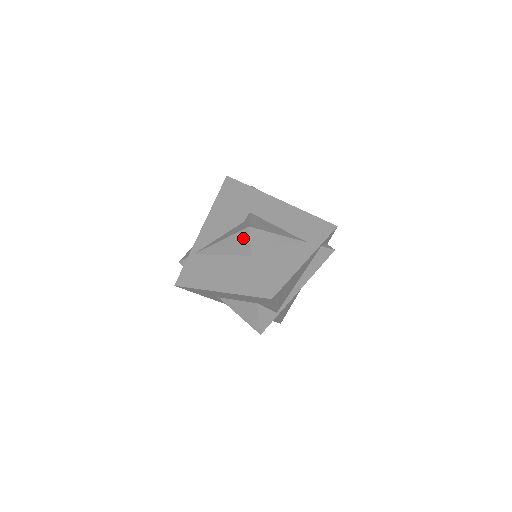
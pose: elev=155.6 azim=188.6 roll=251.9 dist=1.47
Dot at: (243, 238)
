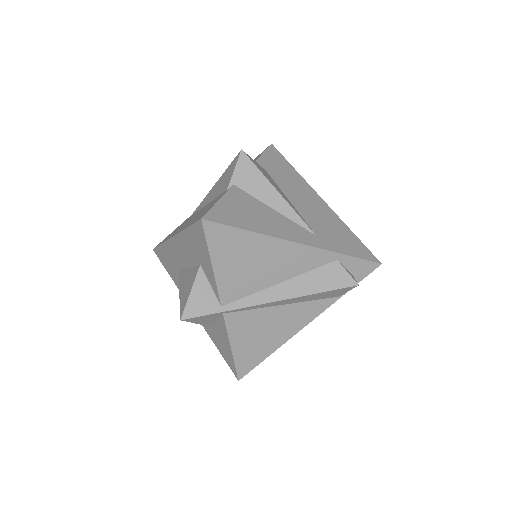
Dot at: (231, 169)
